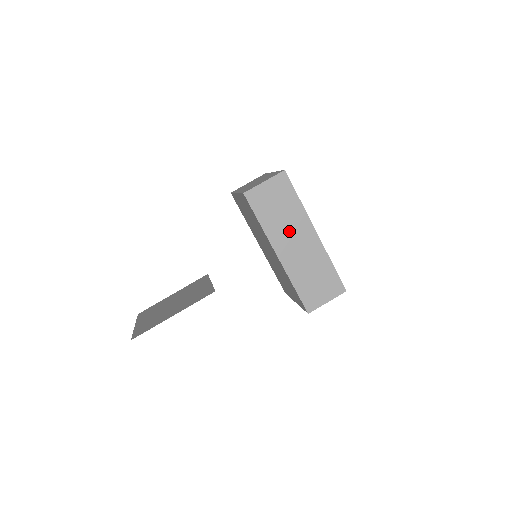
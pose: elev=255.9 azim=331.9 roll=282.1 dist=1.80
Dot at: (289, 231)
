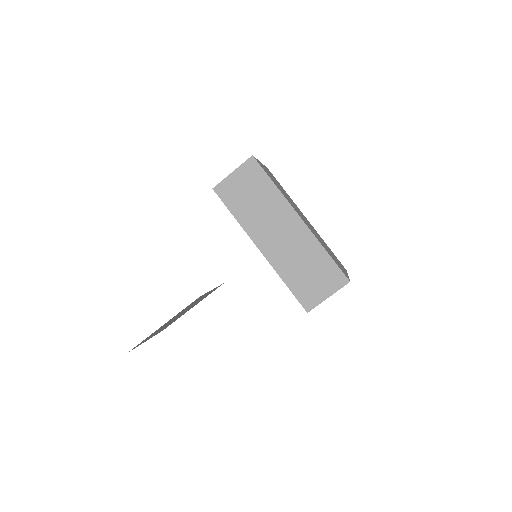
Dot at: (269, 221)
